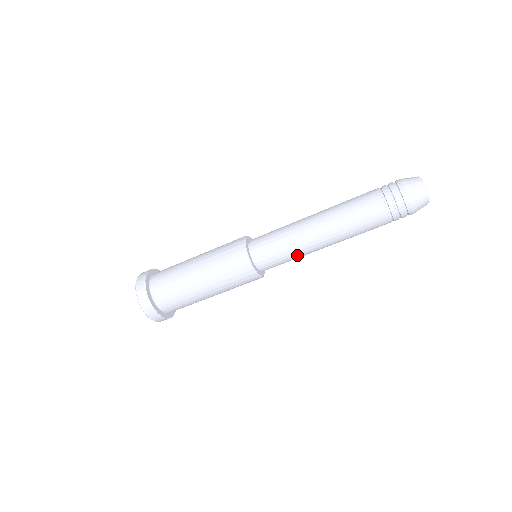
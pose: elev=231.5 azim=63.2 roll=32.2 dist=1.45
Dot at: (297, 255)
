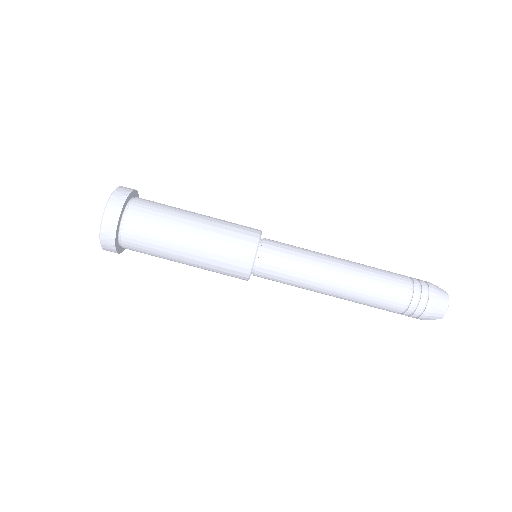
Dot at: (306, 260)
